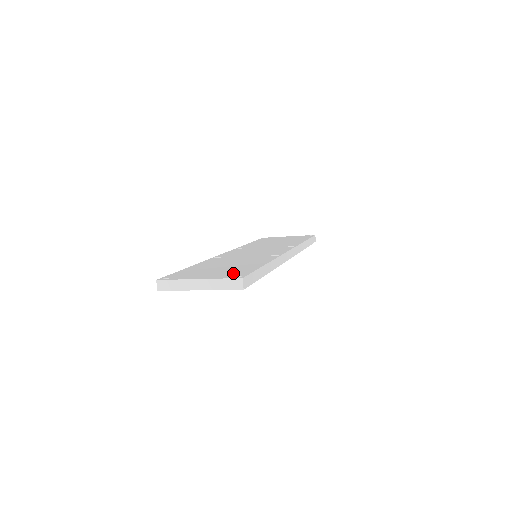
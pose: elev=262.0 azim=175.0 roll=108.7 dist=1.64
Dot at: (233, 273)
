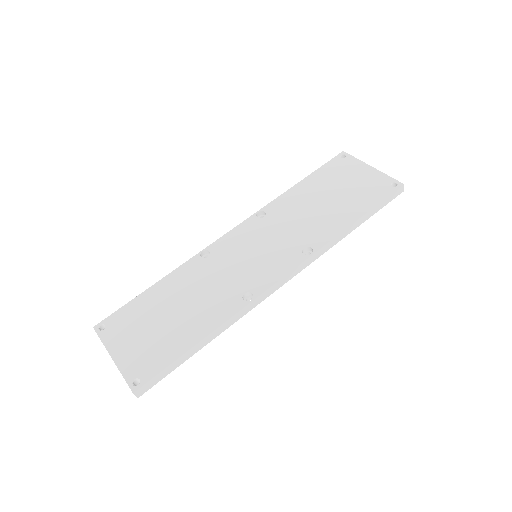
Dot at: (146, 361)
